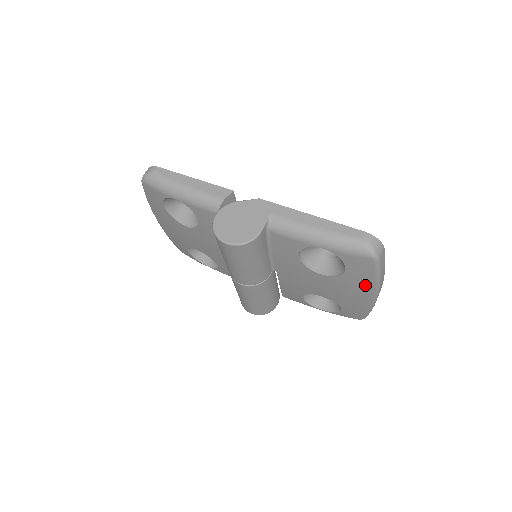
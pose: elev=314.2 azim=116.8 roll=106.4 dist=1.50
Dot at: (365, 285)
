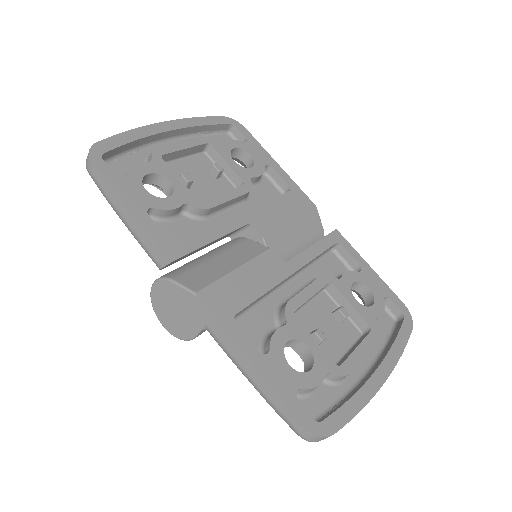
Dot at: occluded
